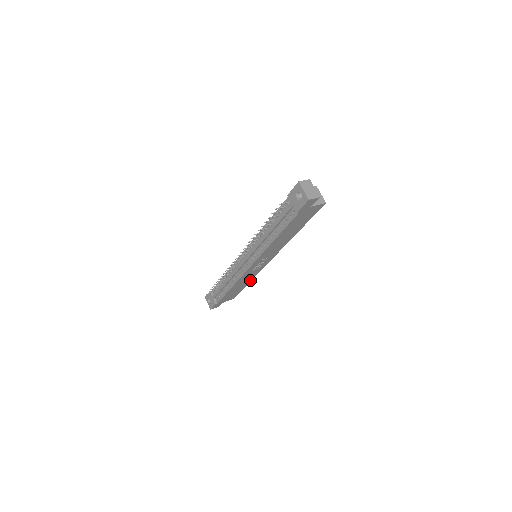
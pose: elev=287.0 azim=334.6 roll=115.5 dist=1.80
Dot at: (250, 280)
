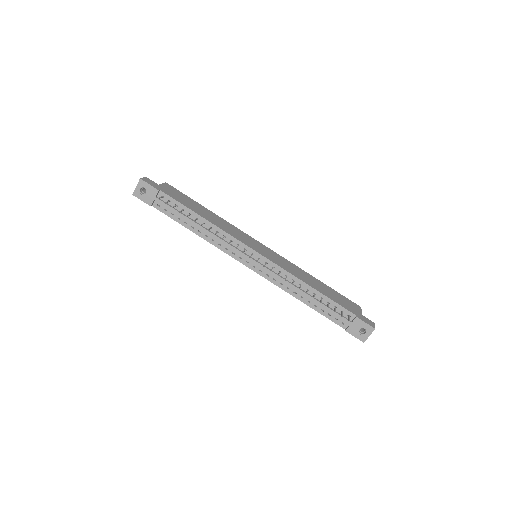
Dot at: occluded
